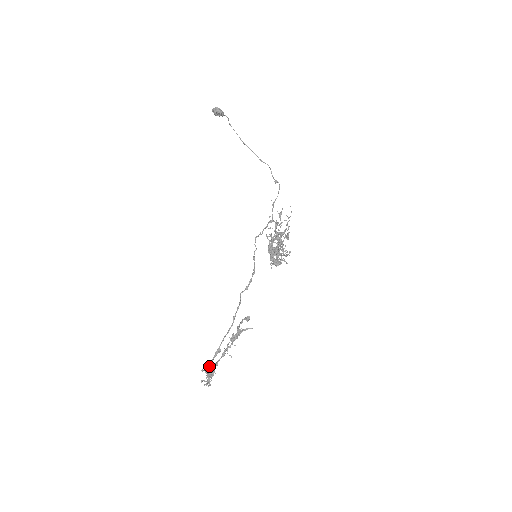
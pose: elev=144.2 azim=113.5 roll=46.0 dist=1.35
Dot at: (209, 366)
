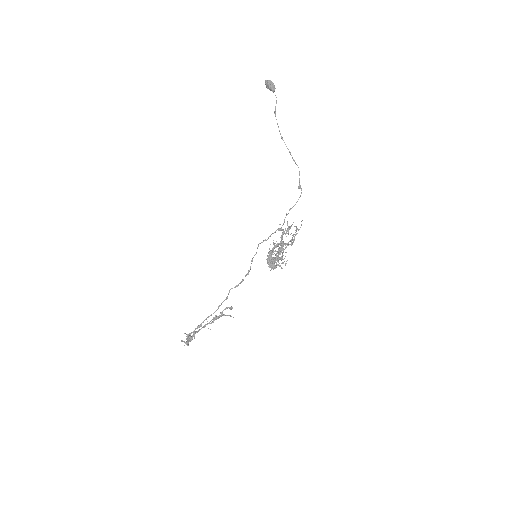
Dot at: (190, 334)
